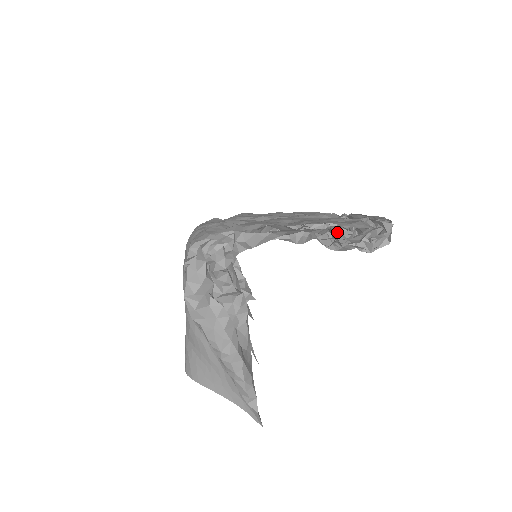
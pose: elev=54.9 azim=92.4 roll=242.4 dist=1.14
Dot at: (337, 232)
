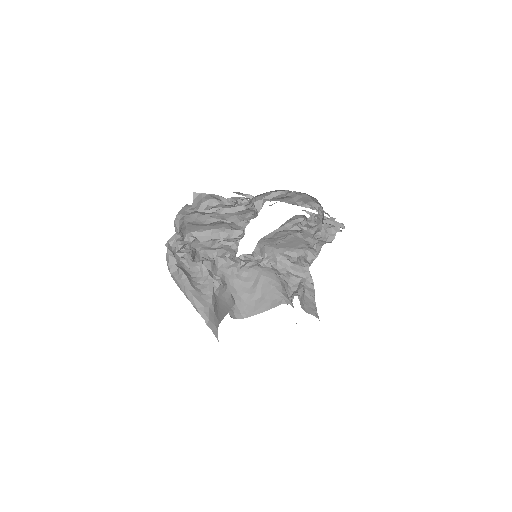
Dot at: (255, 214)
